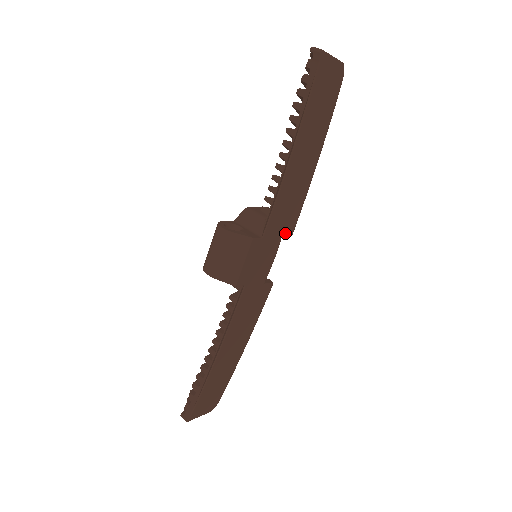
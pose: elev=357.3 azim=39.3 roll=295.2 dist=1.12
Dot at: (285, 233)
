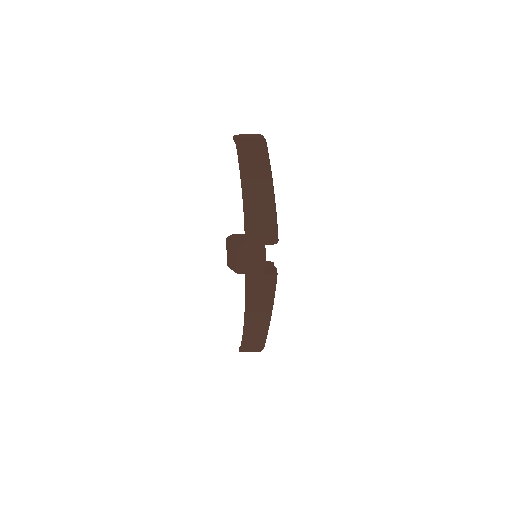
Dot at: (267, 242)
